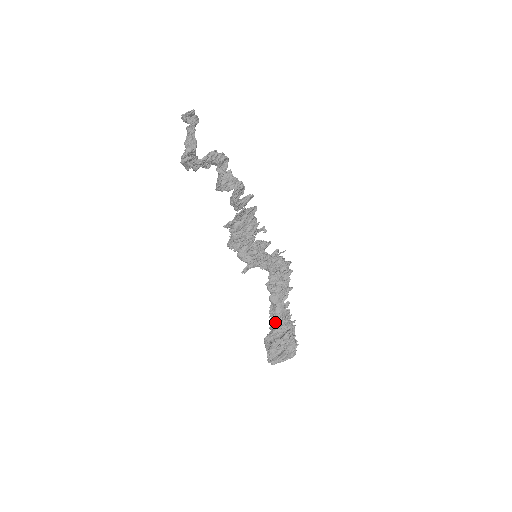
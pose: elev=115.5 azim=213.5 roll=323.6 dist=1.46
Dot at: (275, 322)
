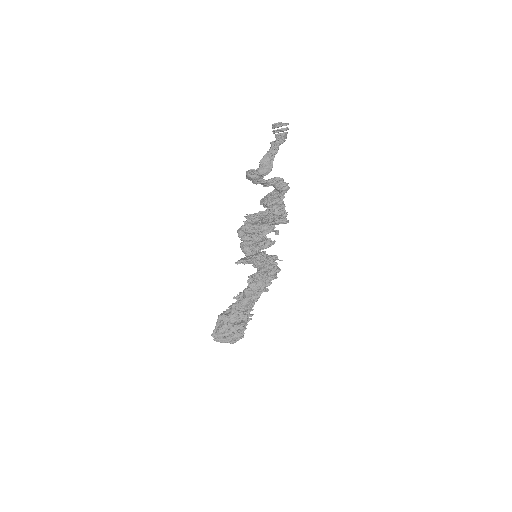
Dot at: (237, 309)
